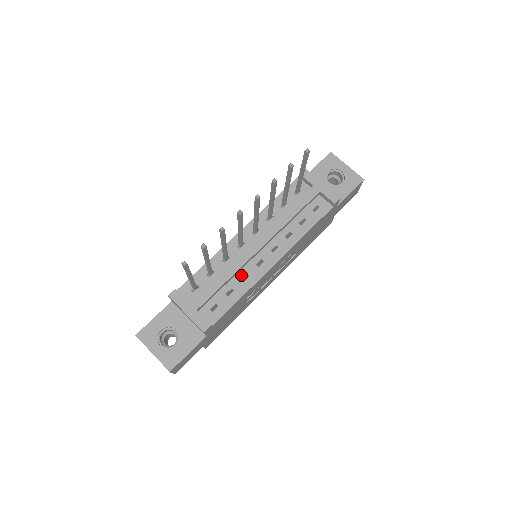
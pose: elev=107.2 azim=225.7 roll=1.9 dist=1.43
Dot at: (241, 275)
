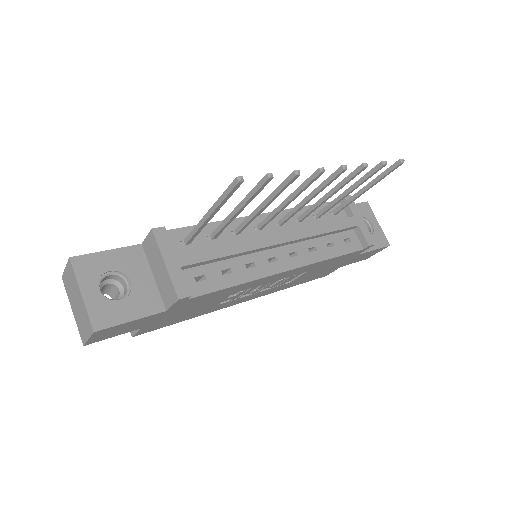
Dot at: (247, 260)
